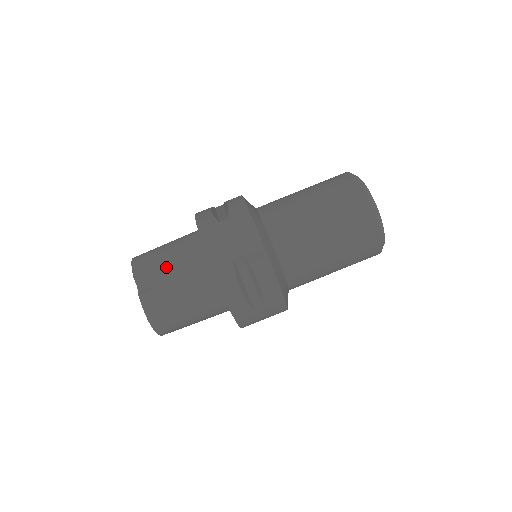
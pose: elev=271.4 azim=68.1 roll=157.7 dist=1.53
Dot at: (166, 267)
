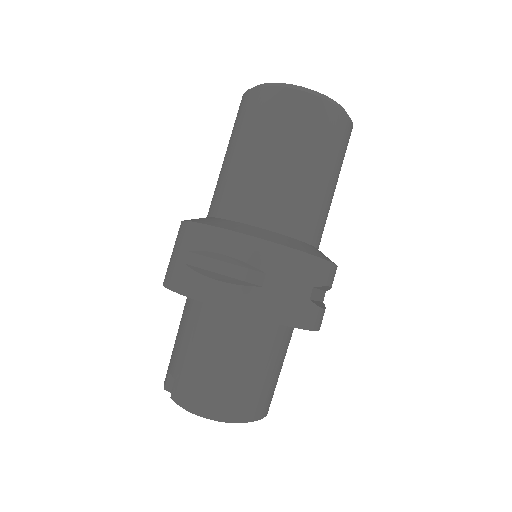
Dot at: (176, 348)
